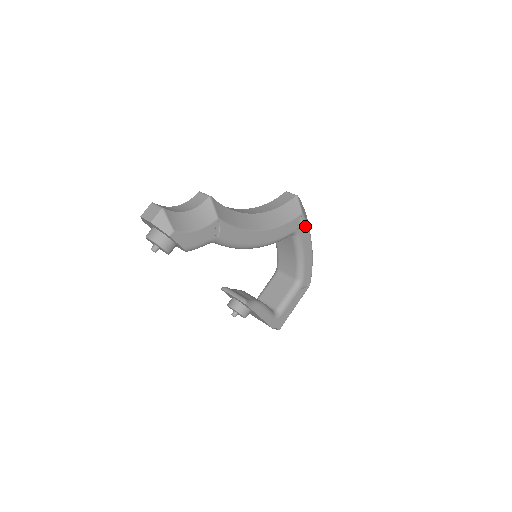
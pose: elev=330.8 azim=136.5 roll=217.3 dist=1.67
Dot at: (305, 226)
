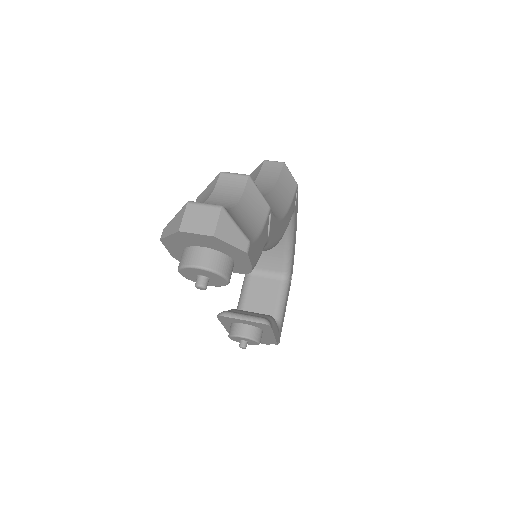
Dot at: (297, 202)
